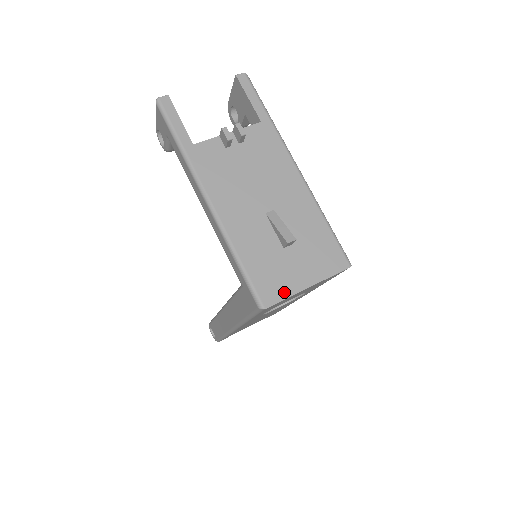
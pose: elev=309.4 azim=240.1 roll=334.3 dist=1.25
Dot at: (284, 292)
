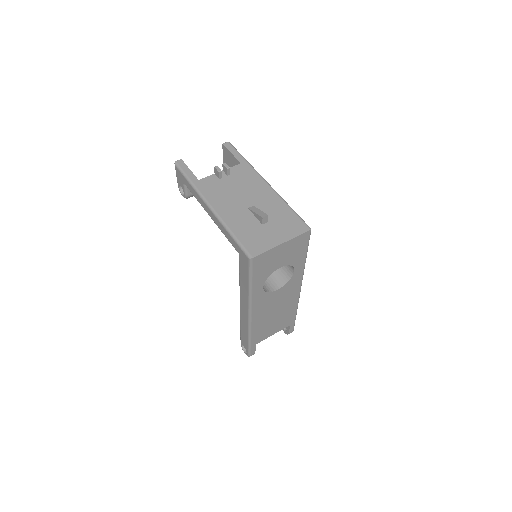
Dot at: (265, 248)
